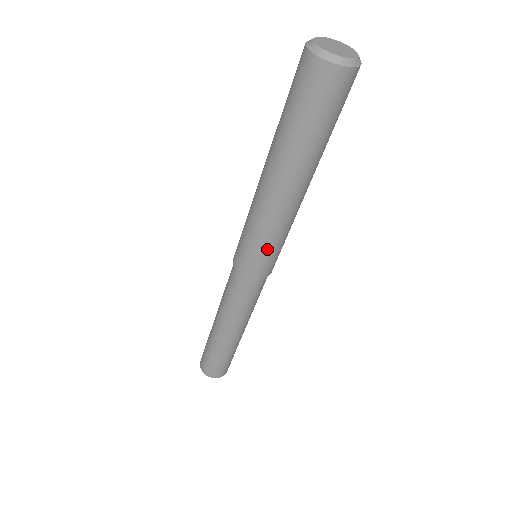
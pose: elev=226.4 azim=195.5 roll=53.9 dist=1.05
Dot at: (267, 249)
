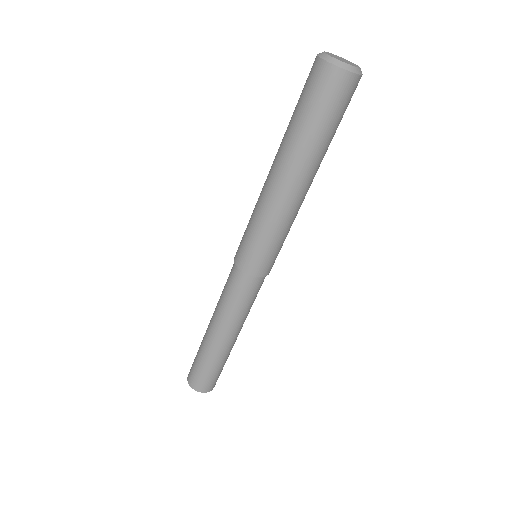
Dot at: (272, 244)
